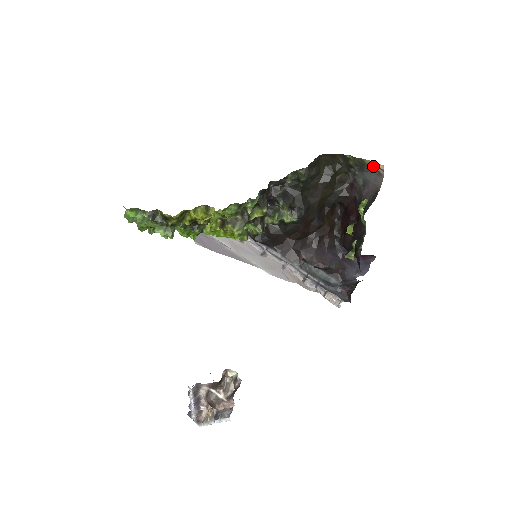
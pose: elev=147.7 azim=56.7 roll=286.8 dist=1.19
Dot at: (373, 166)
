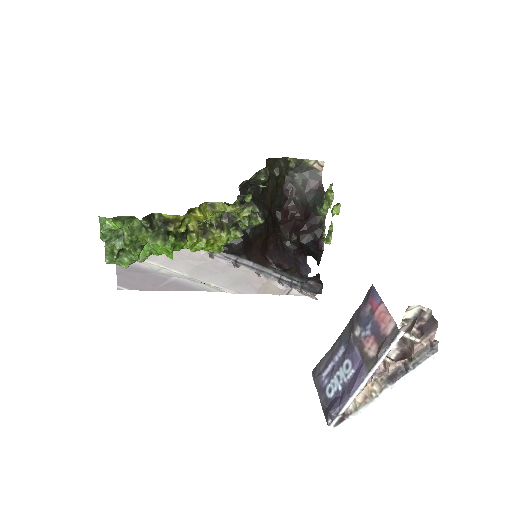
Dot at: (313, 165)
